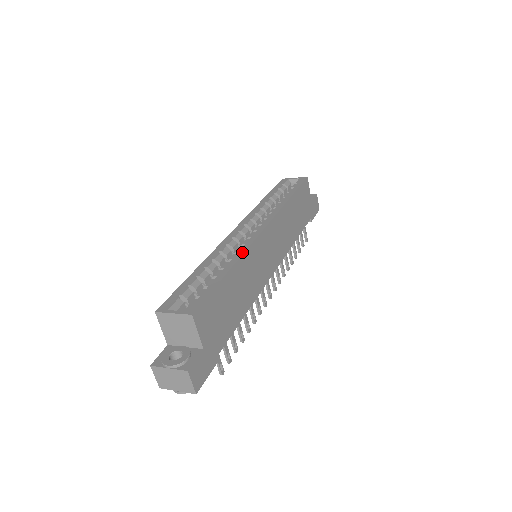
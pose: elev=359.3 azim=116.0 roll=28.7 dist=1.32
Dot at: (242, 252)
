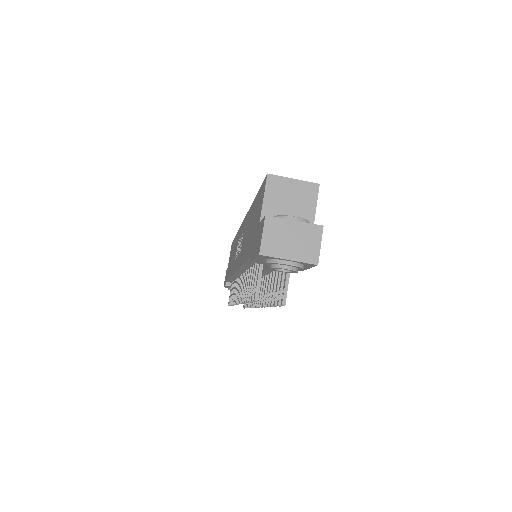
Dot at: occluded
